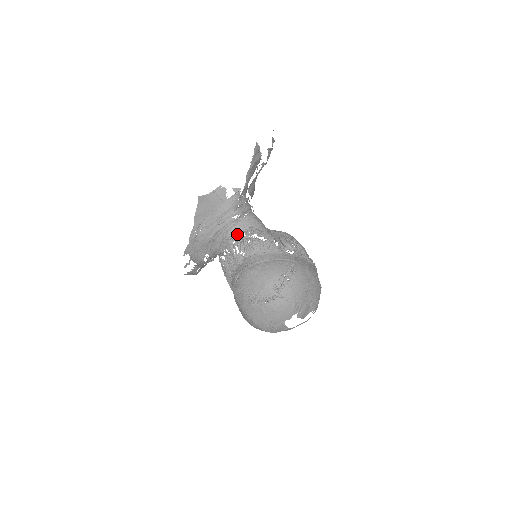
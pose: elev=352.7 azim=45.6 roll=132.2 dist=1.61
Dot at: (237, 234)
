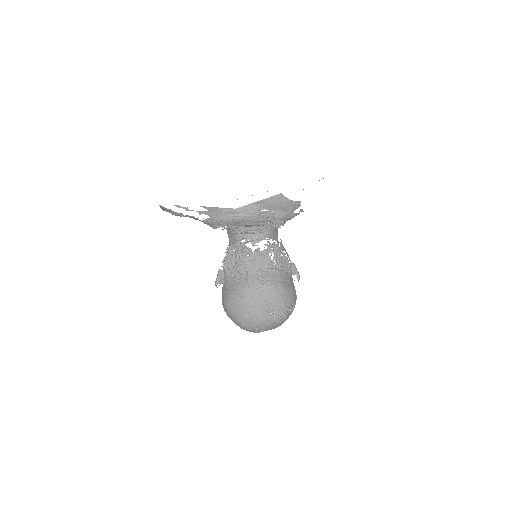
Dot at: (269, 237)
